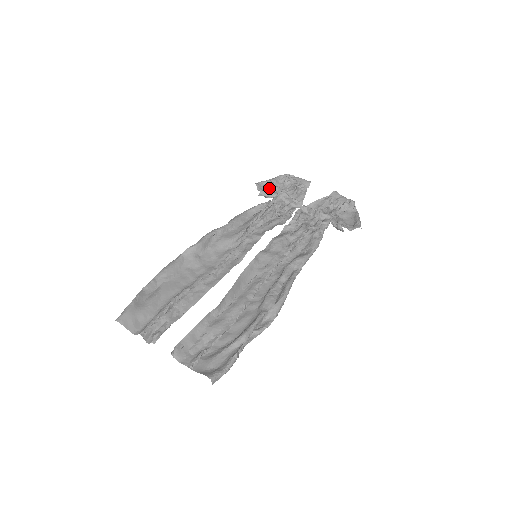
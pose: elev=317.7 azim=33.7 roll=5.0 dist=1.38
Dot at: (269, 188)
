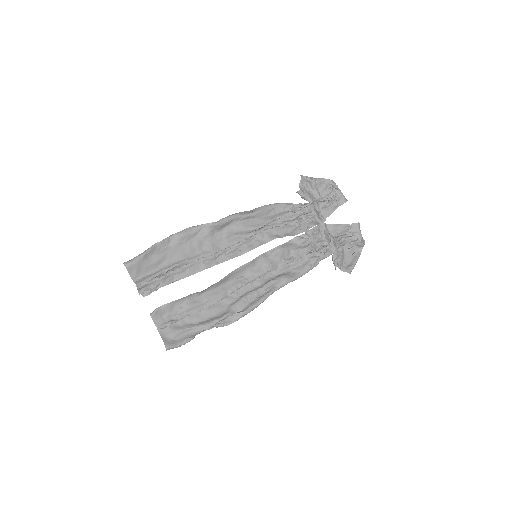
Dot at: (310, 186)
